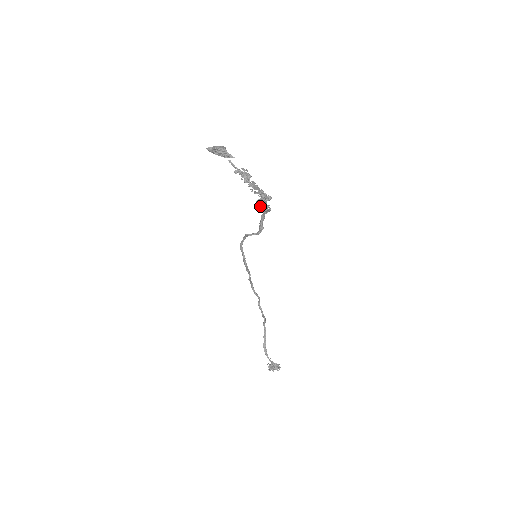
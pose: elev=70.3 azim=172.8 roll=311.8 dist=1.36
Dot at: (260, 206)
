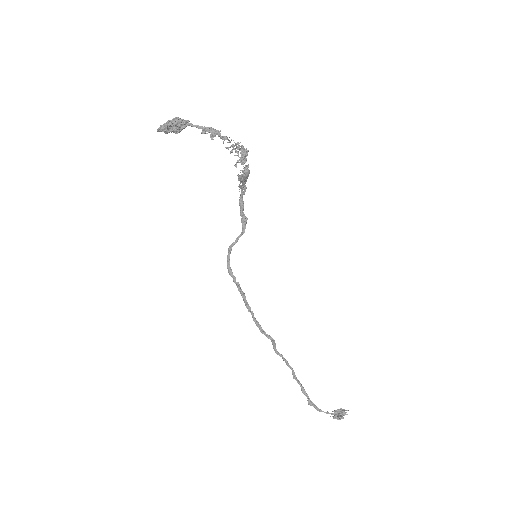
Dot at: (238, 177)
